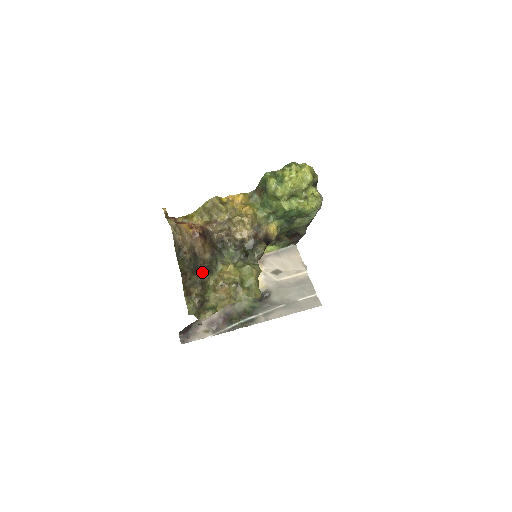
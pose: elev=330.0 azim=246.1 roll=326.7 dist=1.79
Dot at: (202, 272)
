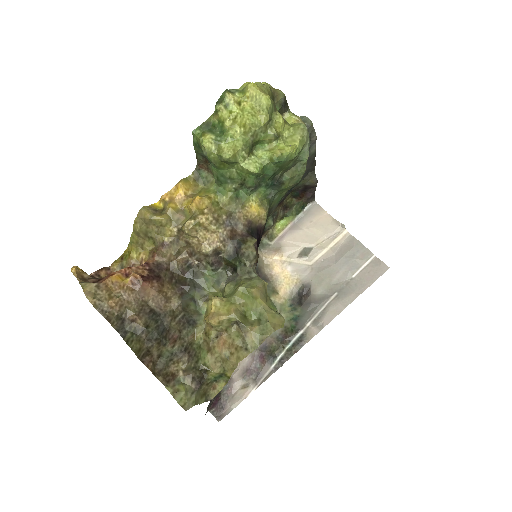
Dot at: (177, 332)
